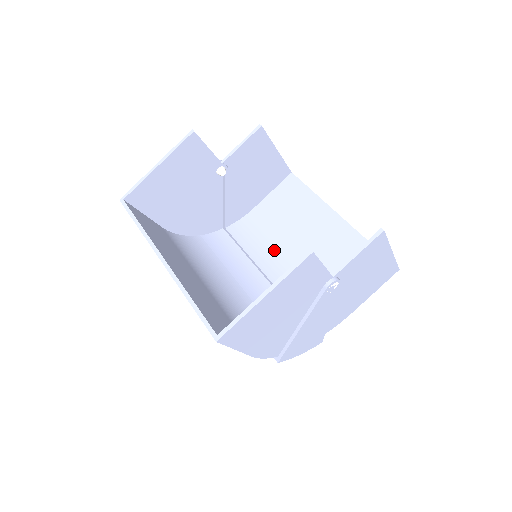
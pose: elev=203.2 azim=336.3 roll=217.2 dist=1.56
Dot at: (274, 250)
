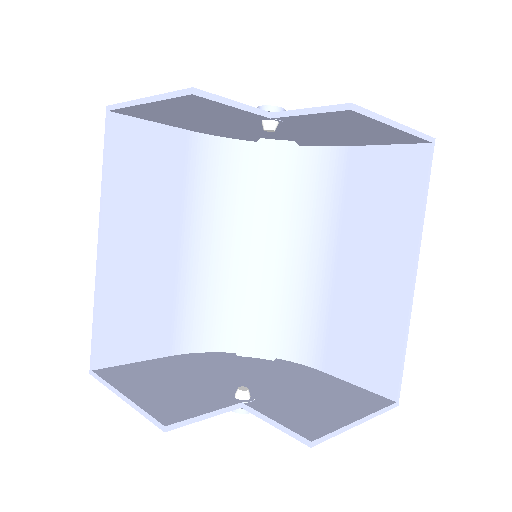
Dot at: (321, 230)
